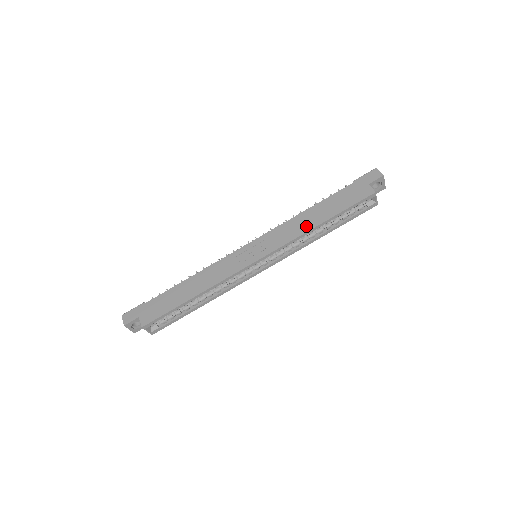
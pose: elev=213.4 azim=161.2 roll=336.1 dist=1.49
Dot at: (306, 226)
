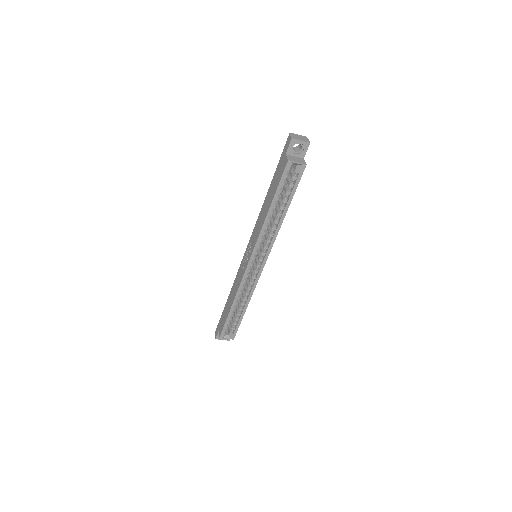
Dot at: (263, 218)
